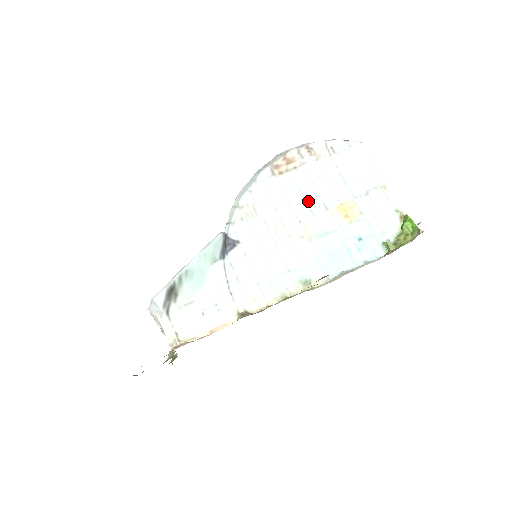
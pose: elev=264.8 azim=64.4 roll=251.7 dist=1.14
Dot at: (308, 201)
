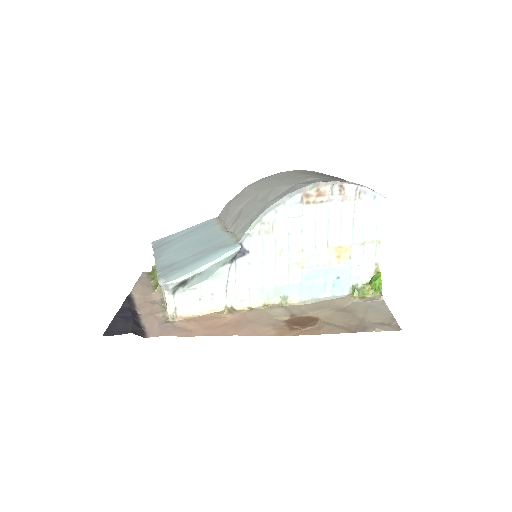
Dot at: (317, 235)
